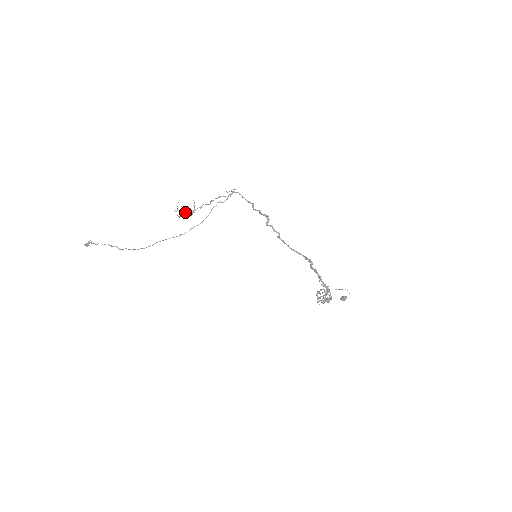
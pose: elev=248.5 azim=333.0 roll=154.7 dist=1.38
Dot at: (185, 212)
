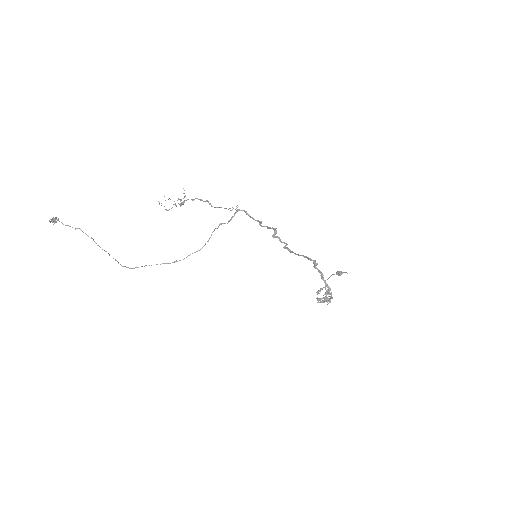
Dot at: (174, 204)
